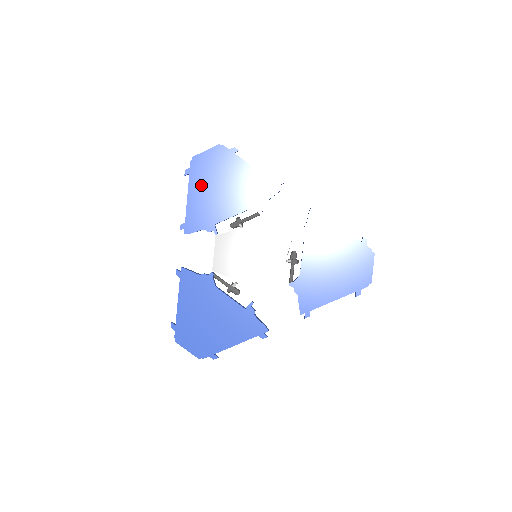
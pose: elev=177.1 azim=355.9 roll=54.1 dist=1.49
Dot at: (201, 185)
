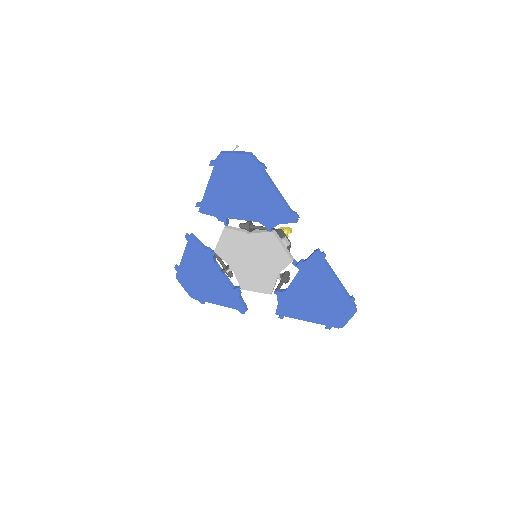
Dot at: (222, 181)
